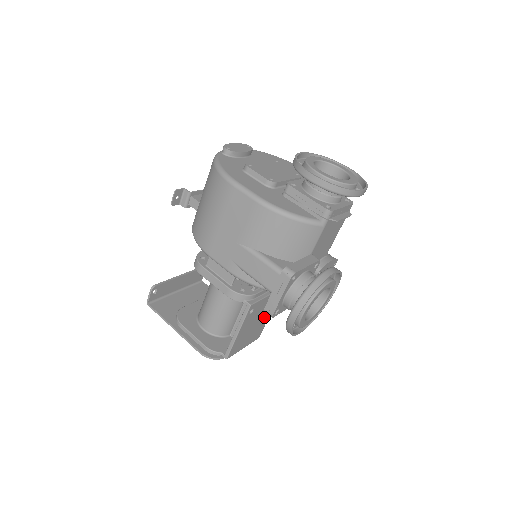
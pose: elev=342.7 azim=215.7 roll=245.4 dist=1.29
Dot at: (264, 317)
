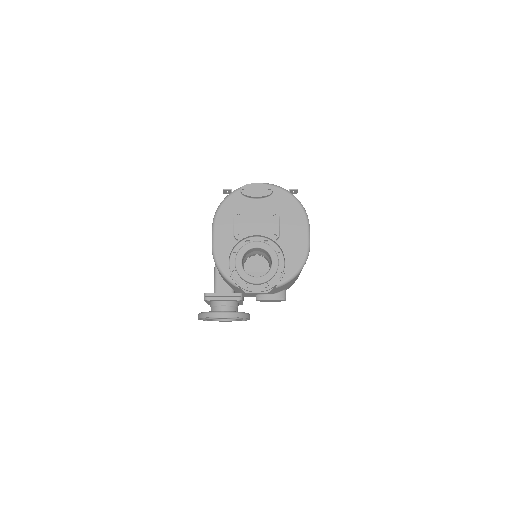
Dot at: occluded
